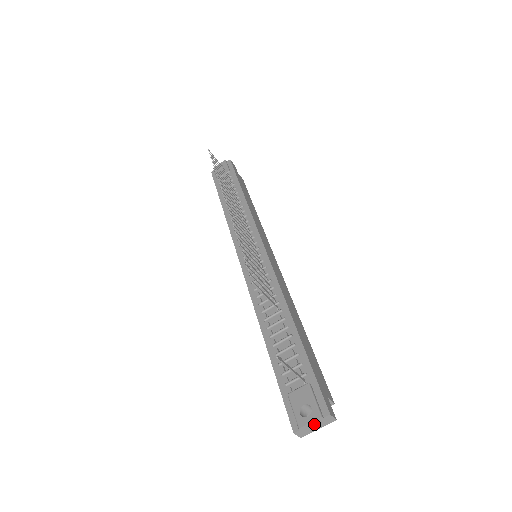
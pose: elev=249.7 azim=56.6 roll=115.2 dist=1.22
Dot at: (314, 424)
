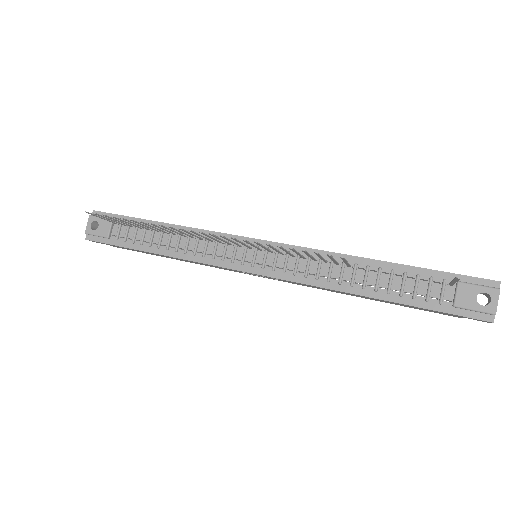
Dot at: (497, 301)
